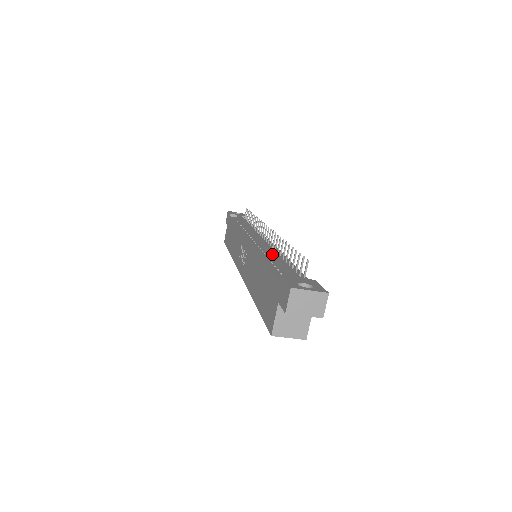
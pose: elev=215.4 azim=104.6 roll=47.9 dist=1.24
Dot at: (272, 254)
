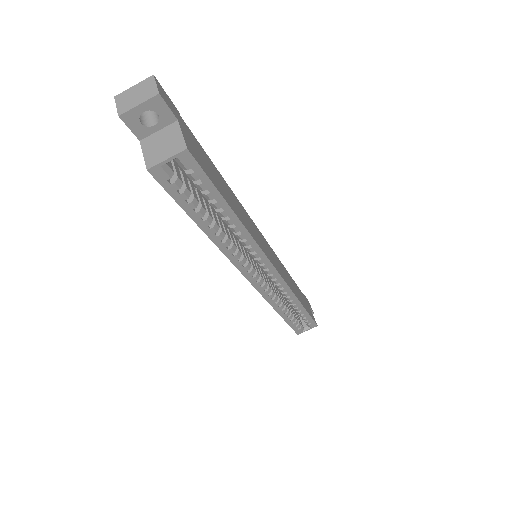
Dot at: occluded
